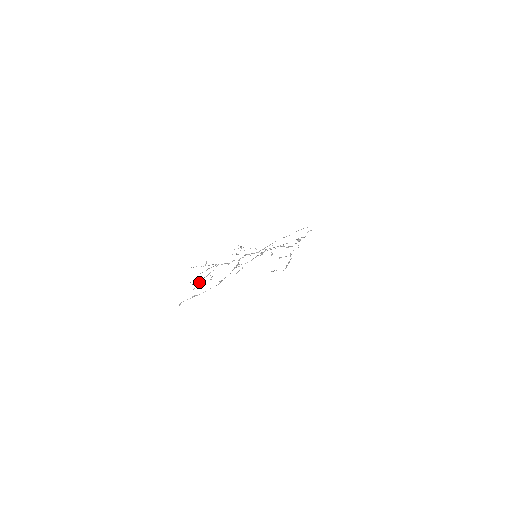
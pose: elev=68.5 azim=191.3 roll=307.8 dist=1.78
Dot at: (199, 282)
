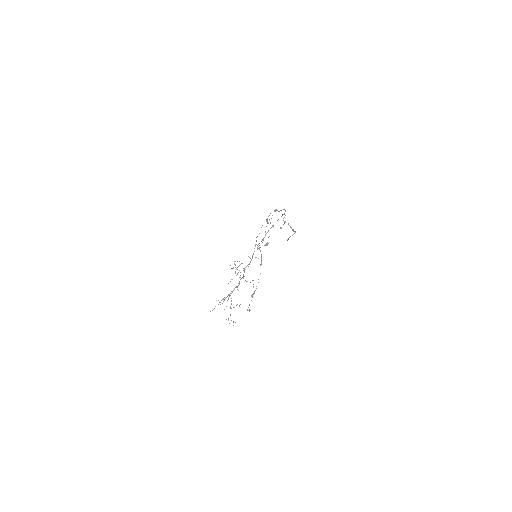
Dot at: occluded
